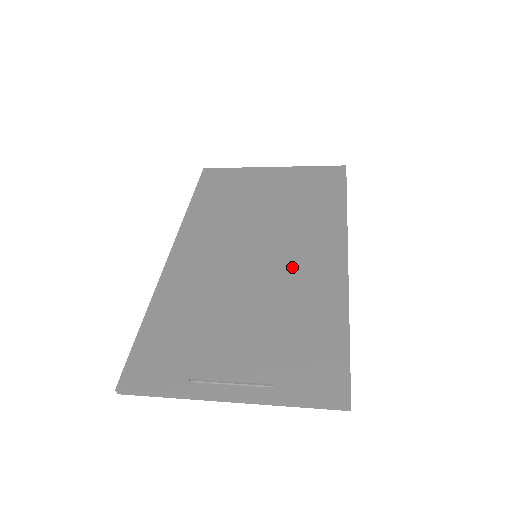
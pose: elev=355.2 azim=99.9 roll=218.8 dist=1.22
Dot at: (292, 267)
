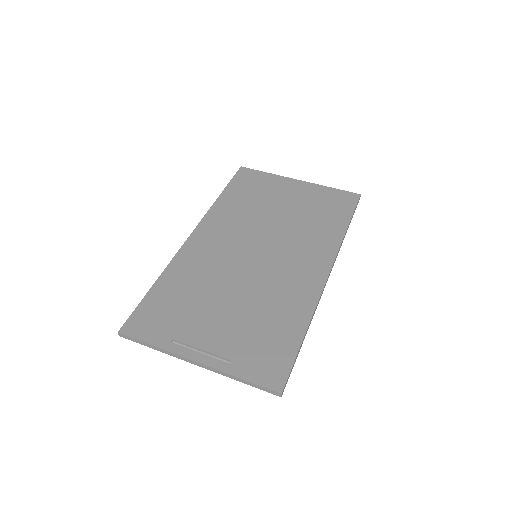
Dot at: (280, 273)
